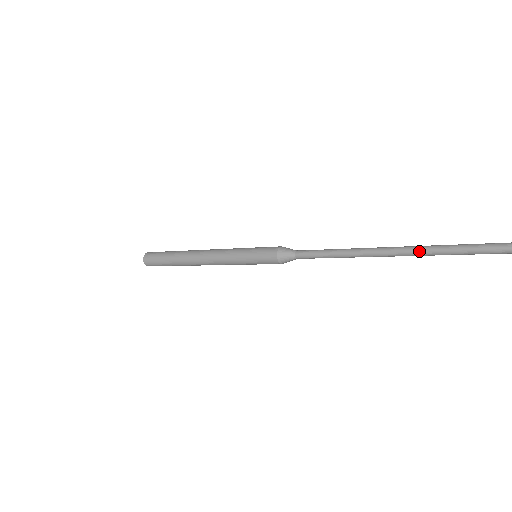
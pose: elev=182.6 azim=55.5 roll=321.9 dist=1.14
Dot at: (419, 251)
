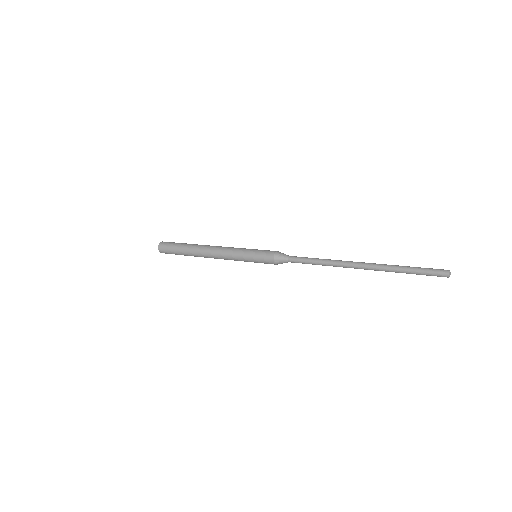
Dot at: (381, 266)
